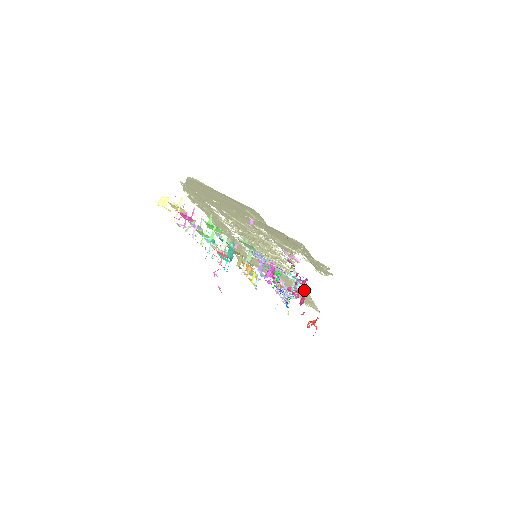
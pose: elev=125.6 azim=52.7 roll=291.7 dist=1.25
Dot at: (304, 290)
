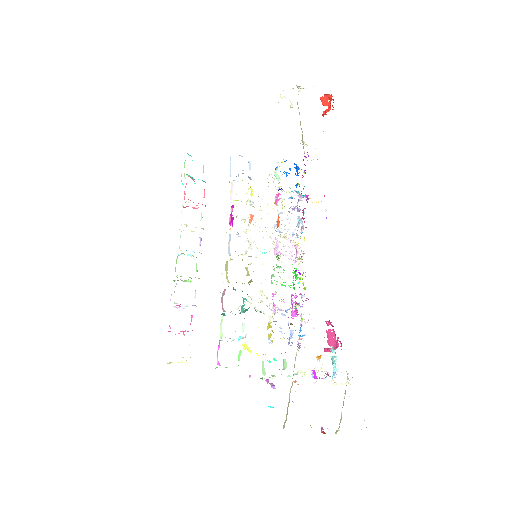
Dot at: occluded
